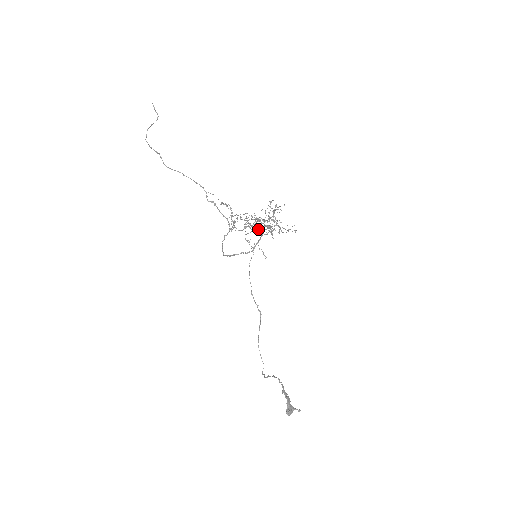
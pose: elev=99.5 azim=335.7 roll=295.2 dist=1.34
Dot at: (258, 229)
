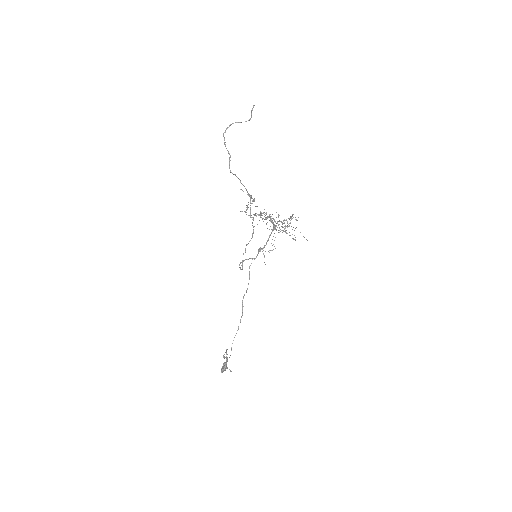
Dot at: occluded
